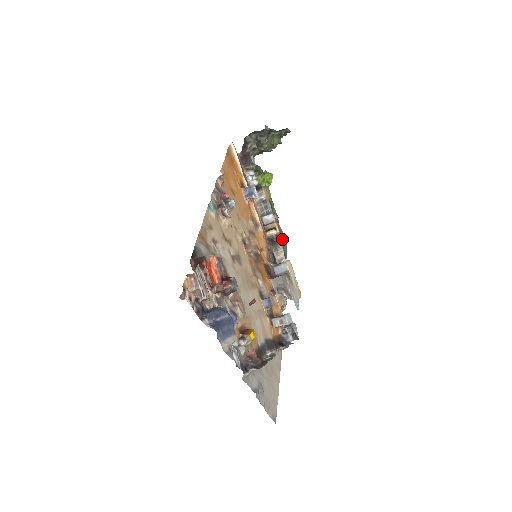
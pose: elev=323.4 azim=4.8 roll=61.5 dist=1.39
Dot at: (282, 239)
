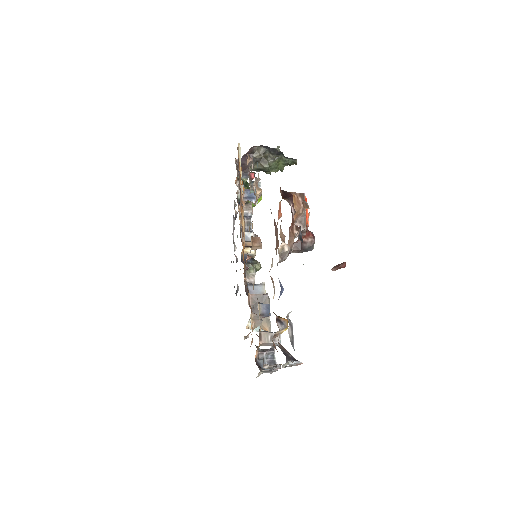
Dot at: (257, 262)
